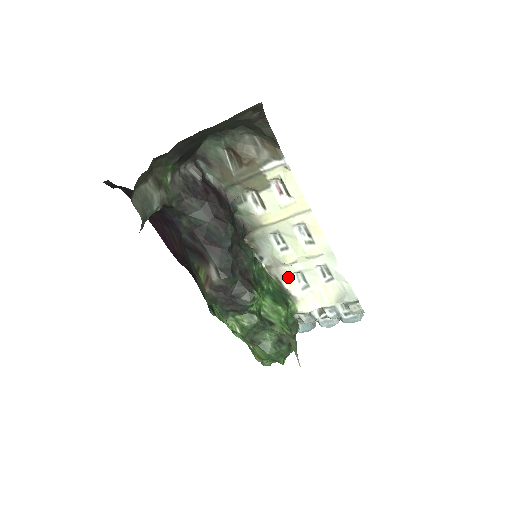
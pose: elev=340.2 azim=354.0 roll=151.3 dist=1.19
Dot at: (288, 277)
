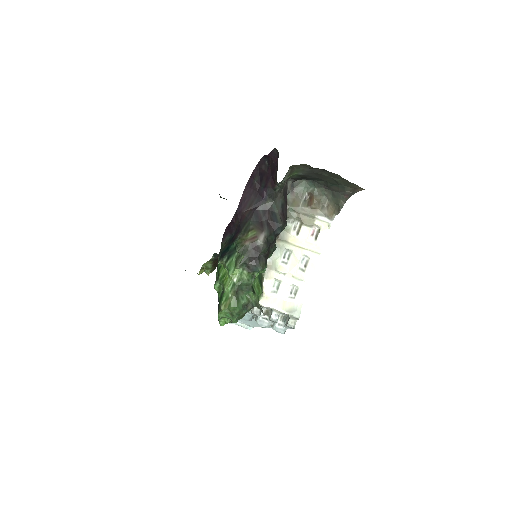
Dot at: (271, 279)
